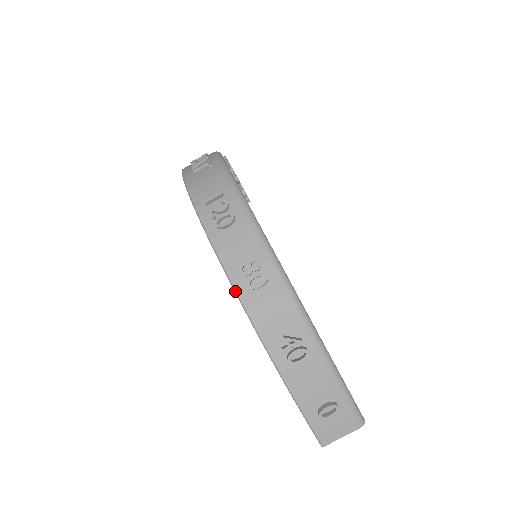
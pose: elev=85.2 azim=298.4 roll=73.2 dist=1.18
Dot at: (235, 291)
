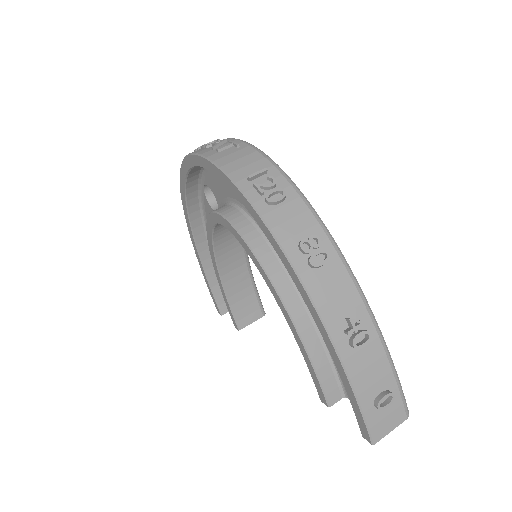
Dot at: (295, 270)
